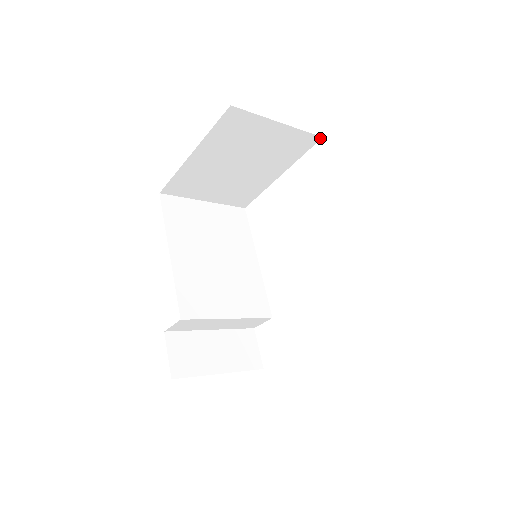
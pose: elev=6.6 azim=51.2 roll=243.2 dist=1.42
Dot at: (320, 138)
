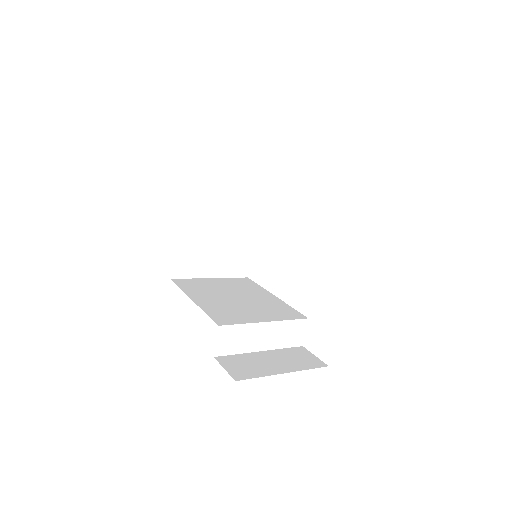
Dot at: (263, 180)
